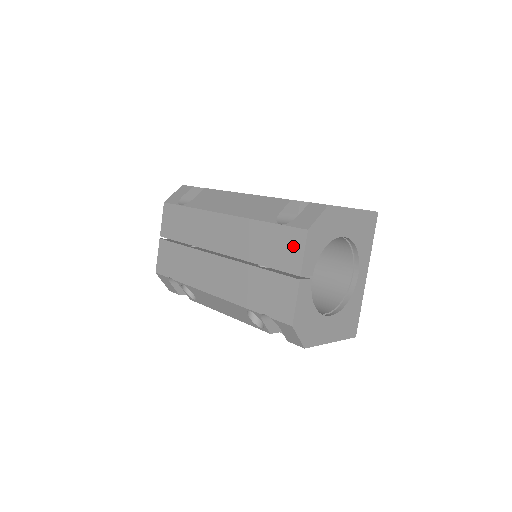
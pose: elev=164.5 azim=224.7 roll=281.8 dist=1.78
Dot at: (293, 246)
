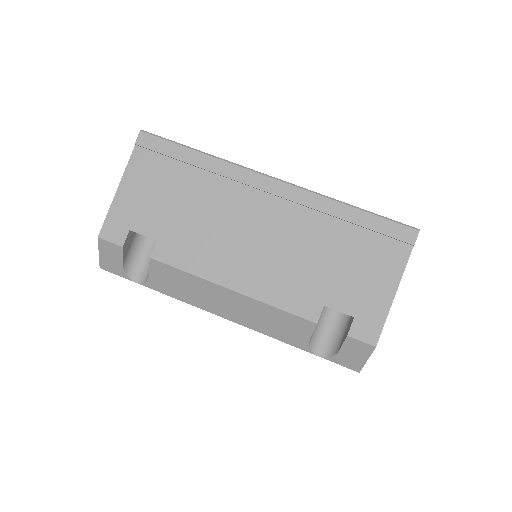
Dot at: occluded
